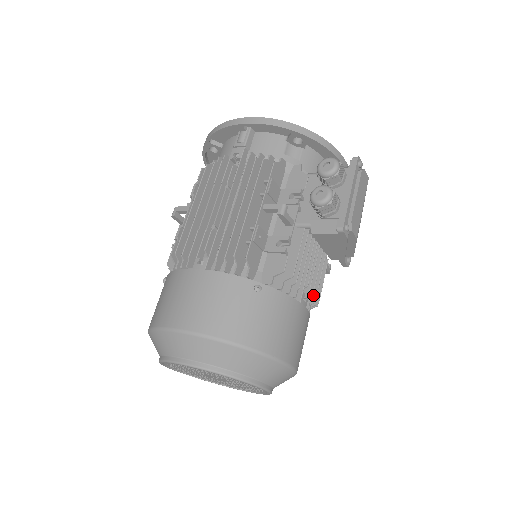
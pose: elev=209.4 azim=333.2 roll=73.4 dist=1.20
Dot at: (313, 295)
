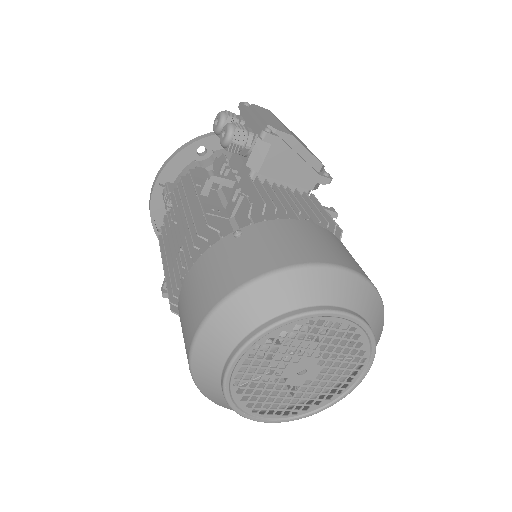
Dot at: (322, 221)
